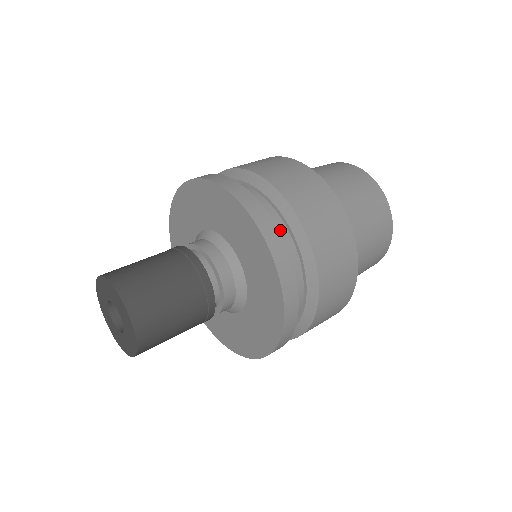
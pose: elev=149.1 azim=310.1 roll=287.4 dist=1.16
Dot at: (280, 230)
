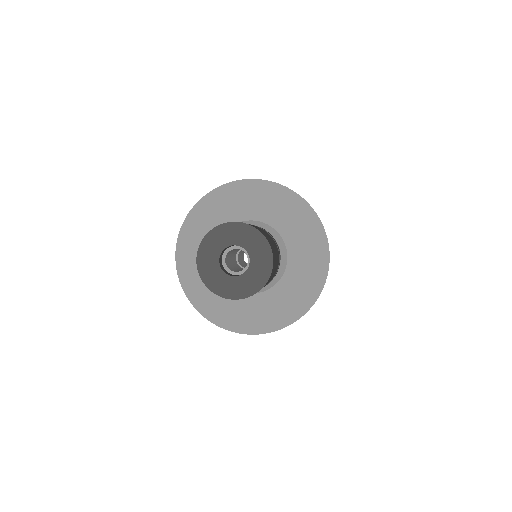
Dot at: occluded
